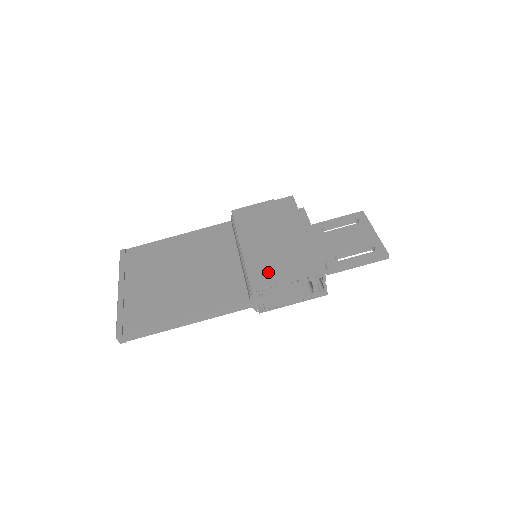
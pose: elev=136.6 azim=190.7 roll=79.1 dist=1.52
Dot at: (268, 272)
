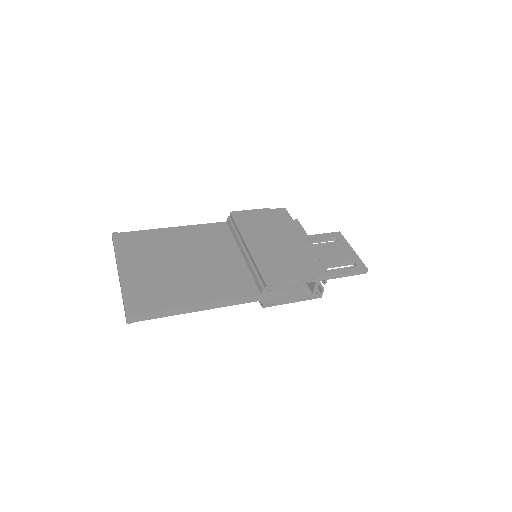
Dot at: (279, 269)
